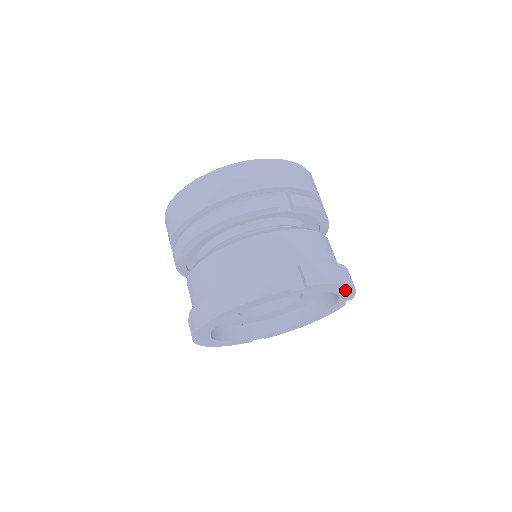
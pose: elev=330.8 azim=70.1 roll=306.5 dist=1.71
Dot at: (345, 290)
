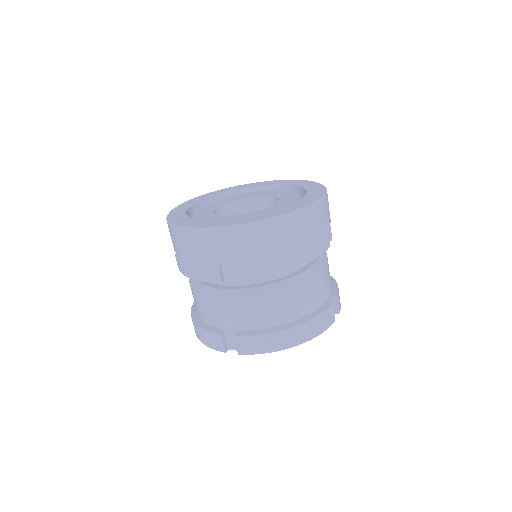
Dot at: occluded
